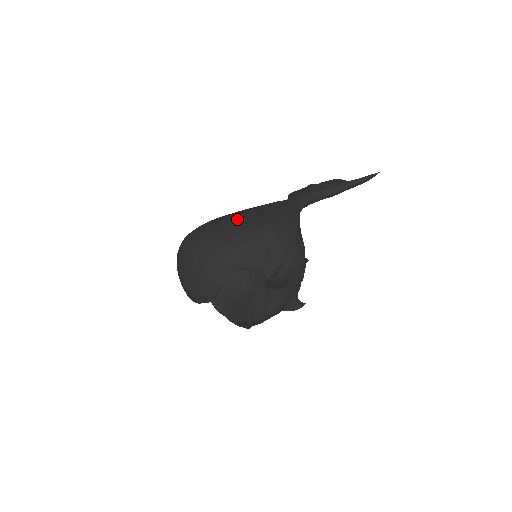
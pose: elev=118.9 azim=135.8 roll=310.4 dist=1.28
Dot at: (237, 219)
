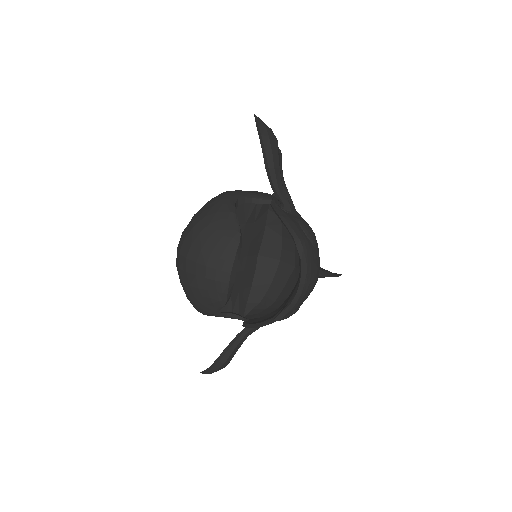
Dot at: occluded
